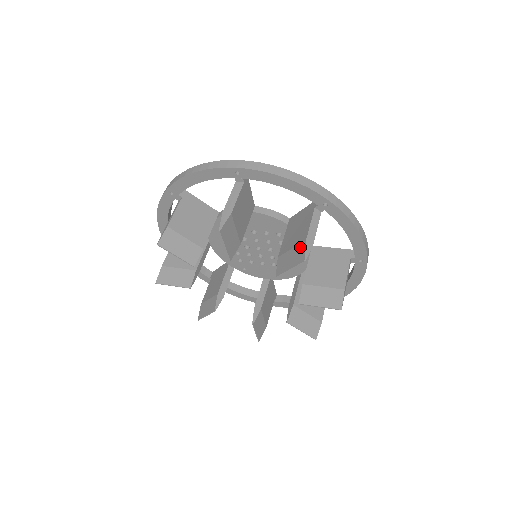
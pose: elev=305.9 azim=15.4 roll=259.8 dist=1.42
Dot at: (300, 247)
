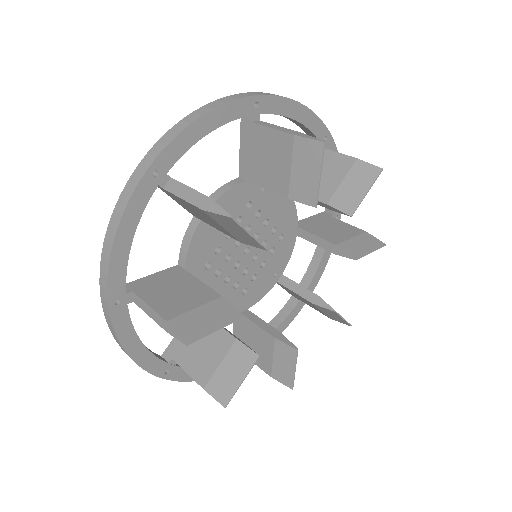
Dot at: (365, 236)
